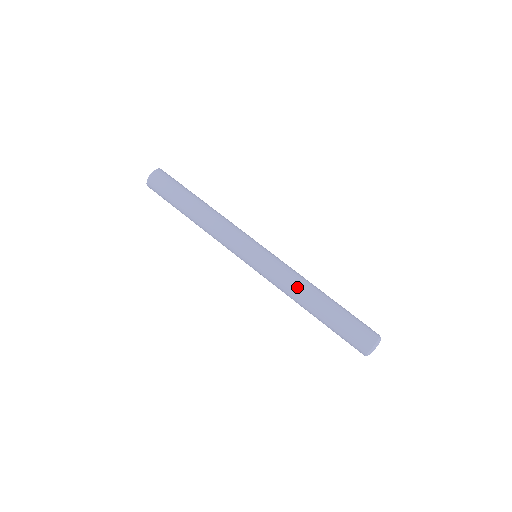
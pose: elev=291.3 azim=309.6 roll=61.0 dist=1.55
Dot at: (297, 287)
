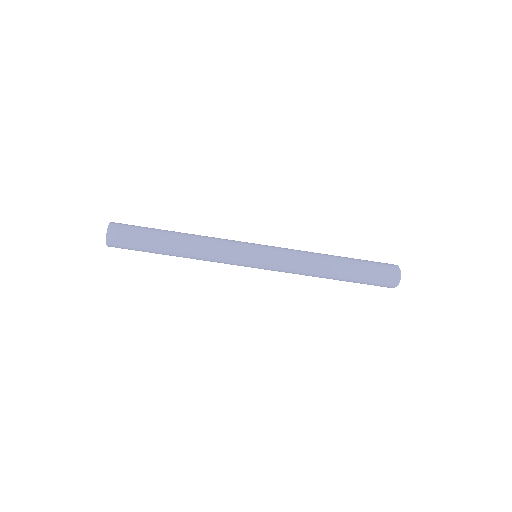
Dot at: occluded
